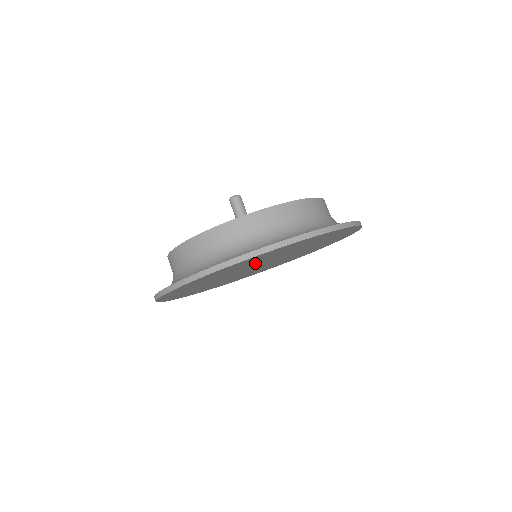
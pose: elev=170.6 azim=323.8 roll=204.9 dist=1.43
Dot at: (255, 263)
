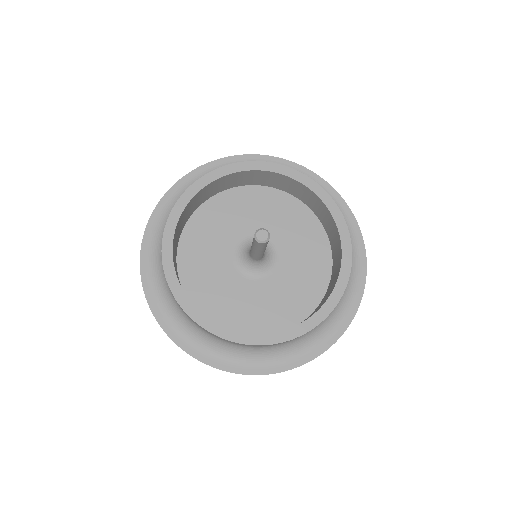
Dot at: (221, 294)
